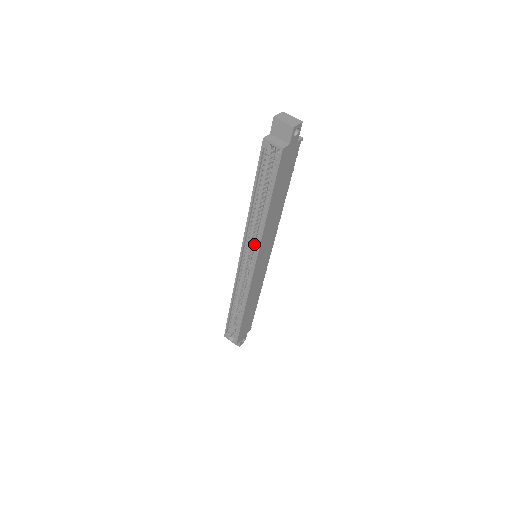
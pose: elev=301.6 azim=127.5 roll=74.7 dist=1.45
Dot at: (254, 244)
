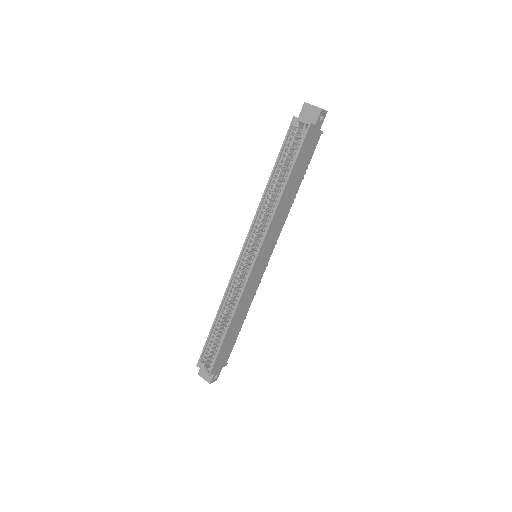
Dot at: (259, 236)
